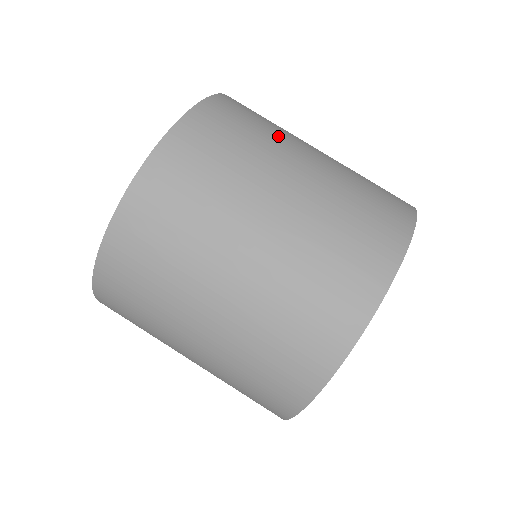
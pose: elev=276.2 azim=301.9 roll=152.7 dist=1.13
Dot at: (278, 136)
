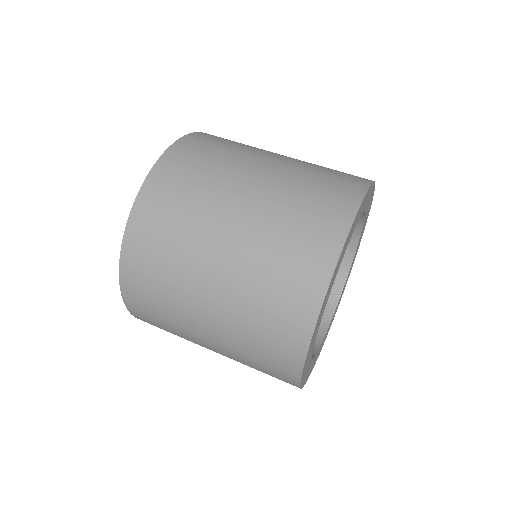
Dot at: occluded
